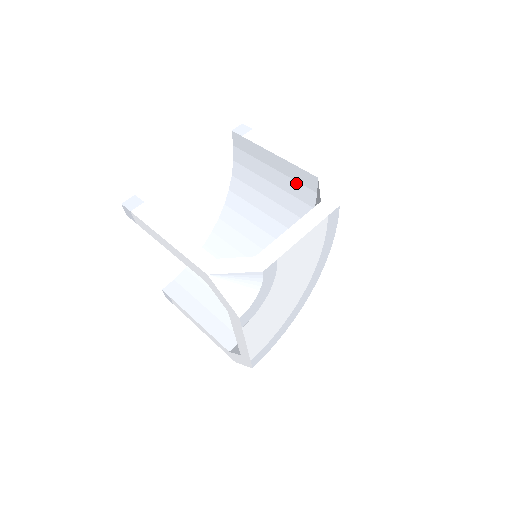
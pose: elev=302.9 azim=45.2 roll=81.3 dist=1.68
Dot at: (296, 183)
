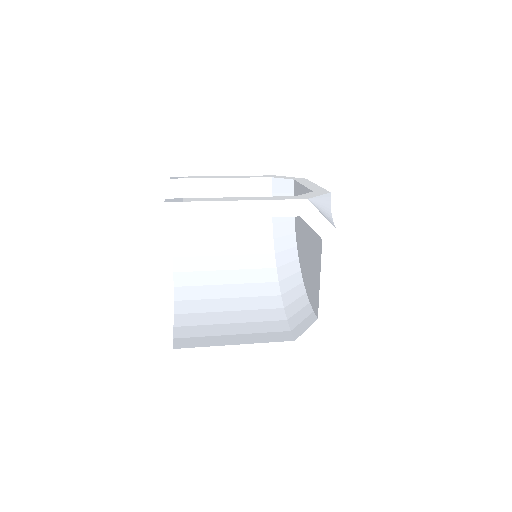
Dot at: (249, 195)
